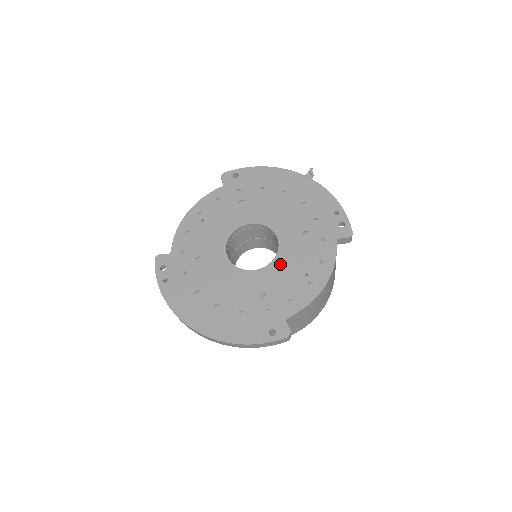
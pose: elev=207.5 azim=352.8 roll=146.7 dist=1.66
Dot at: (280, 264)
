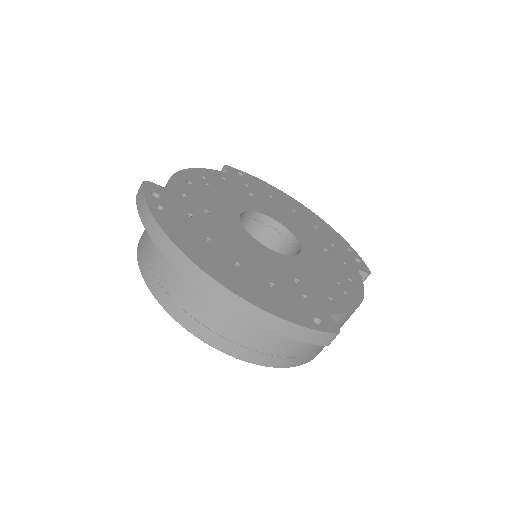
Dot at: (307, 261)
